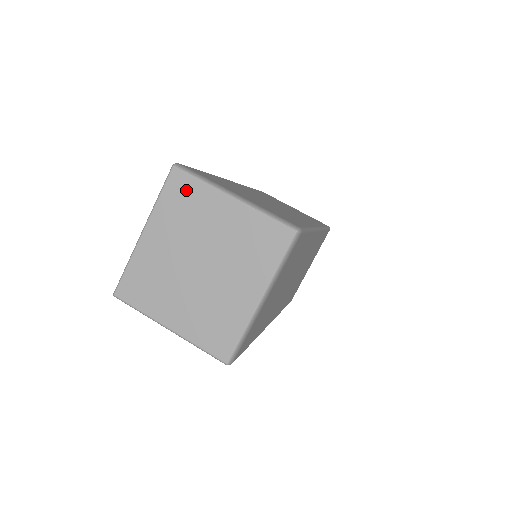
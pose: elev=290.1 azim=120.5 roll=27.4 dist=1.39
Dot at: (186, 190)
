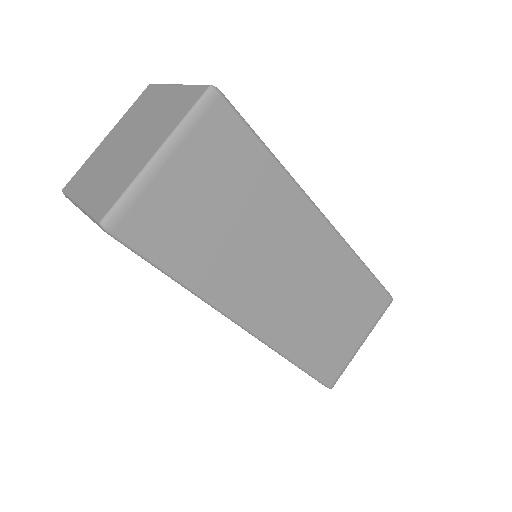
Dot at: (148, 95)
